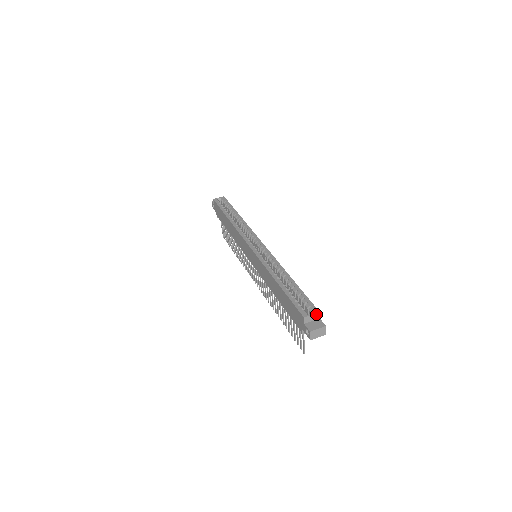
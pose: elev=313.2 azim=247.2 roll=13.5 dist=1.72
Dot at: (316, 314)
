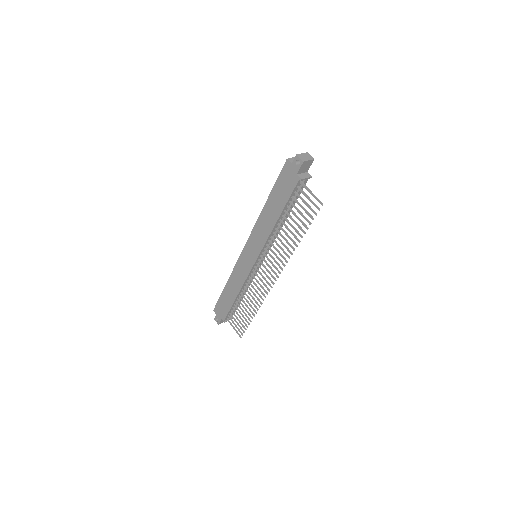
Dot at: occluded
